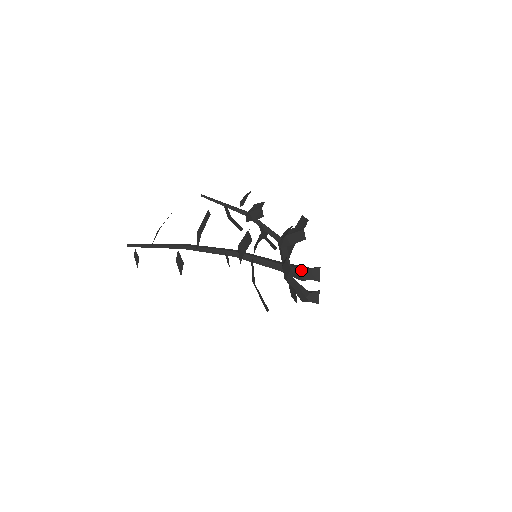
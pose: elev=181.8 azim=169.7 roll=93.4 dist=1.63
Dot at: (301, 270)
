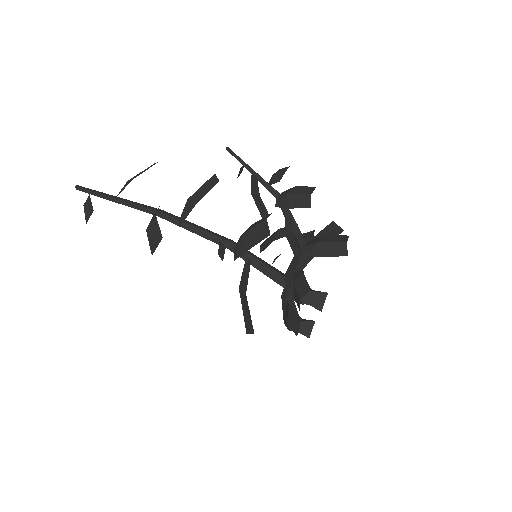
Dot at: occluded
